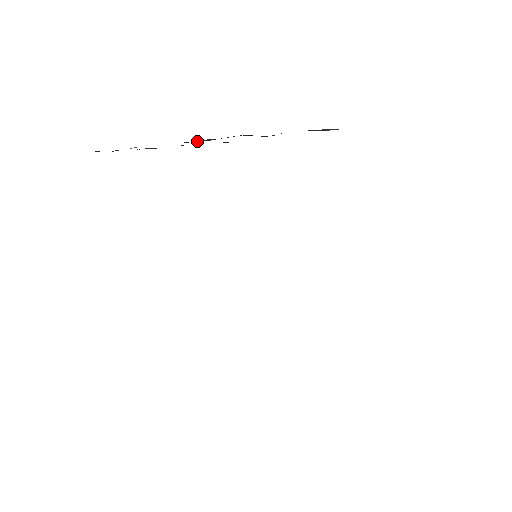
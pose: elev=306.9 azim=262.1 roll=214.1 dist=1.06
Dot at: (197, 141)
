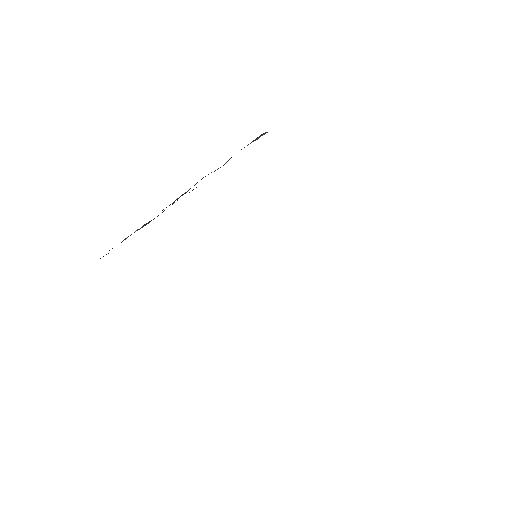
Dot at: occluded
